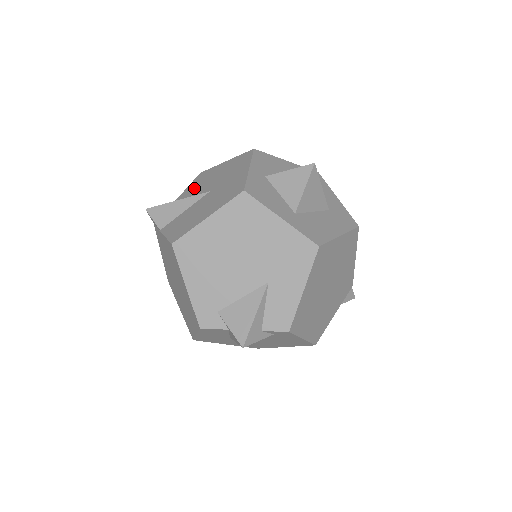
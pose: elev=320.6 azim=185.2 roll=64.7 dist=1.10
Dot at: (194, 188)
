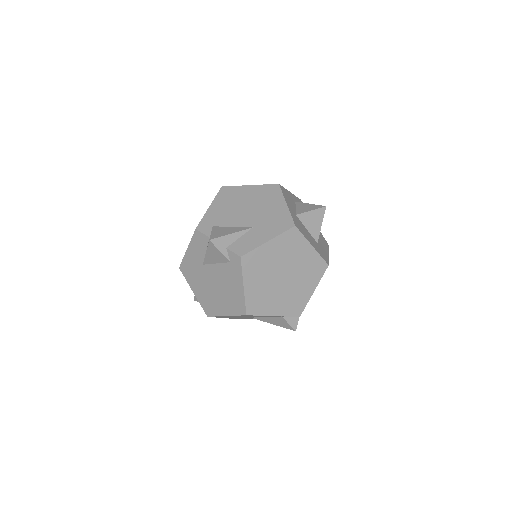
Dot at: occluded
